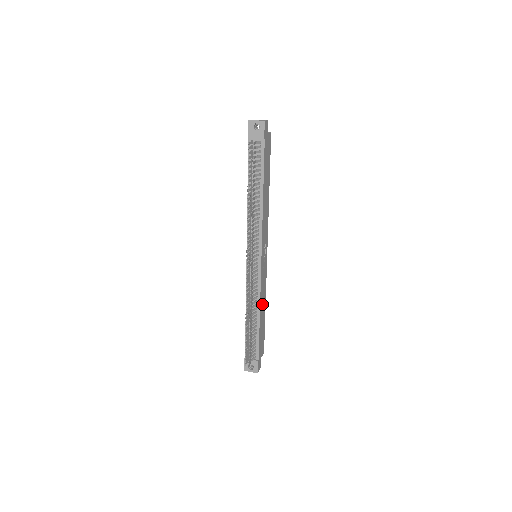
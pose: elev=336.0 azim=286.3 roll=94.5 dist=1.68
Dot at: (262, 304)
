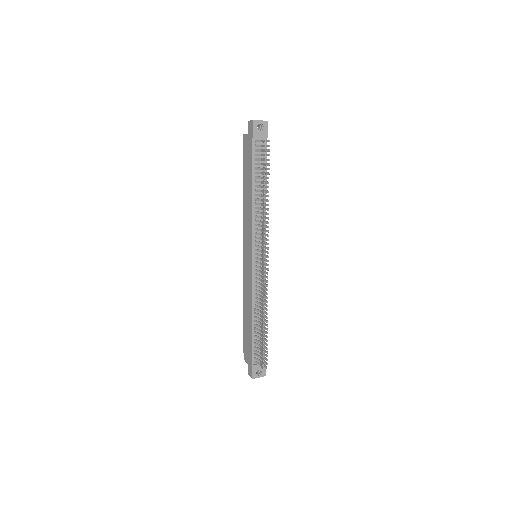
Dot at: occluded
